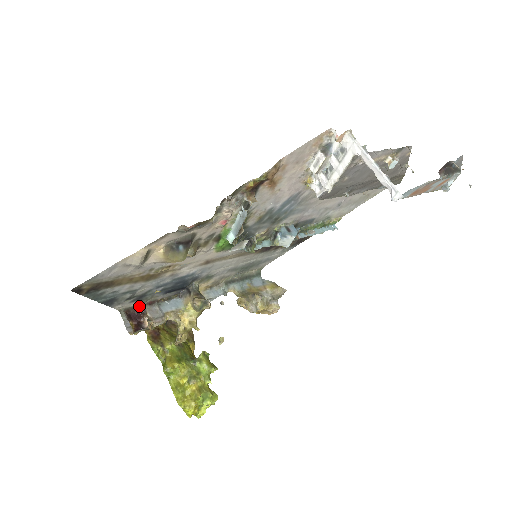
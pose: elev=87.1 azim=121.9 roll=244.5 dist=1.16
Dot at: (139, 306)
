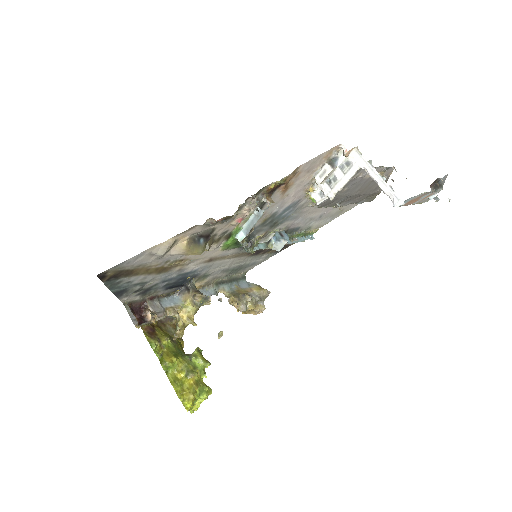
Dot at: (141, 300)
